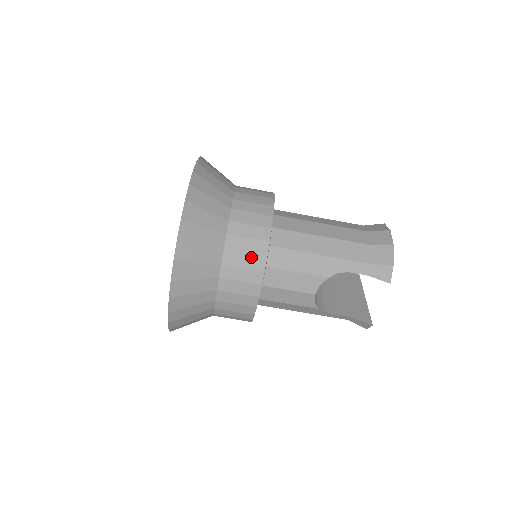
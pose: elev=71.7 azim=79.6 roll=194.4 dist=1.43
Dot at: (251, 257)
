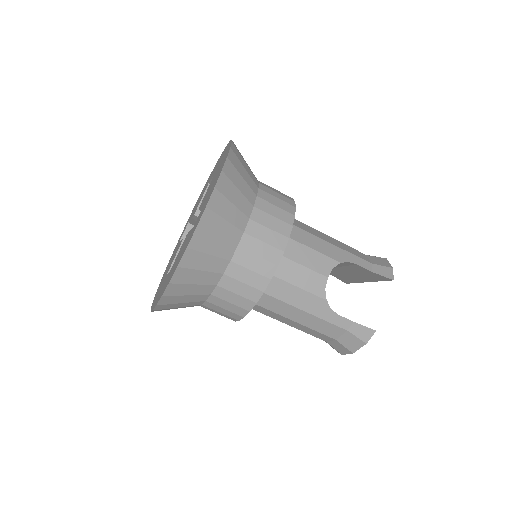
Dot at: (281, 211)
